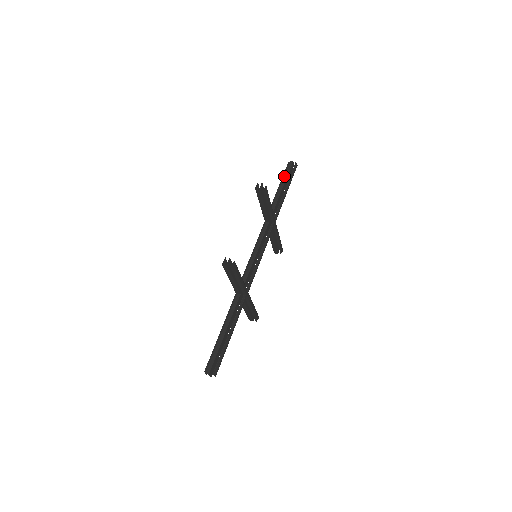
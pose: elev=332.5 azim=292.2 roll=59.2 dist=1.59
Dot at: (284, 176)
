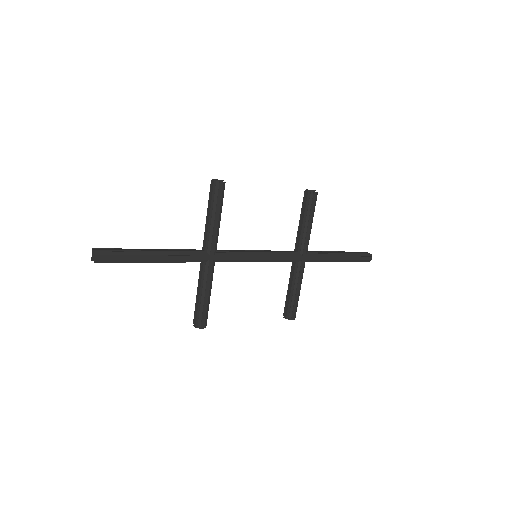
Dot at: occluded
